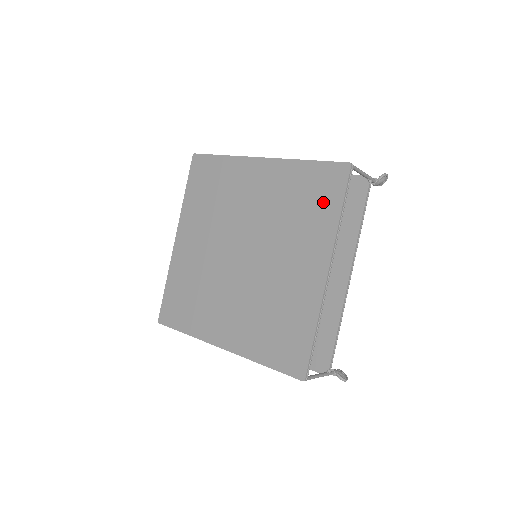
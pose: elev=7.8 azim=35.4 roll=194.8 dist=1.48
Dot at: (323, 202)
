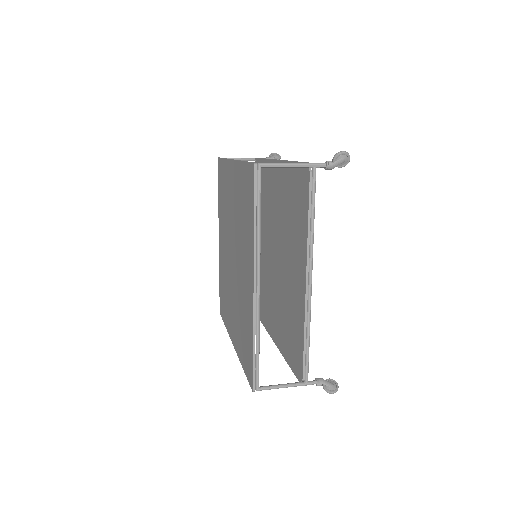
Dot at: (248, 208)
